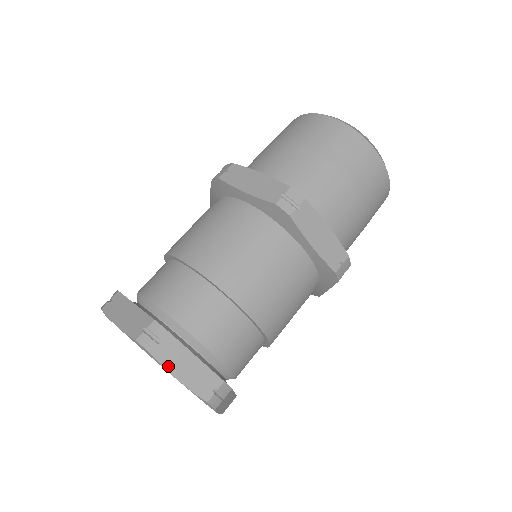
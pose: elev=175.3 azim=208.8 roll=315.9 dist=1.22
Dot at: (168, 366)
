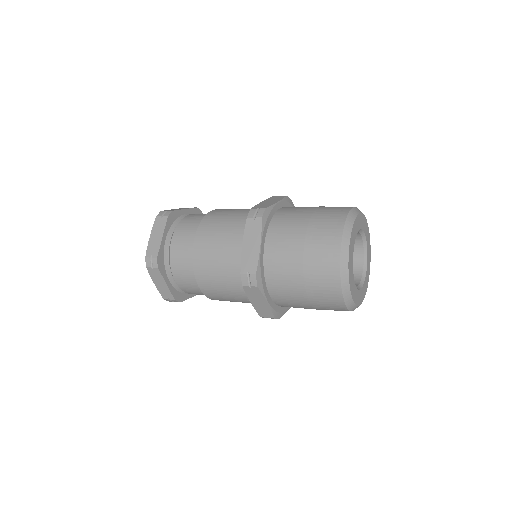
Dot at: (154, 228)
